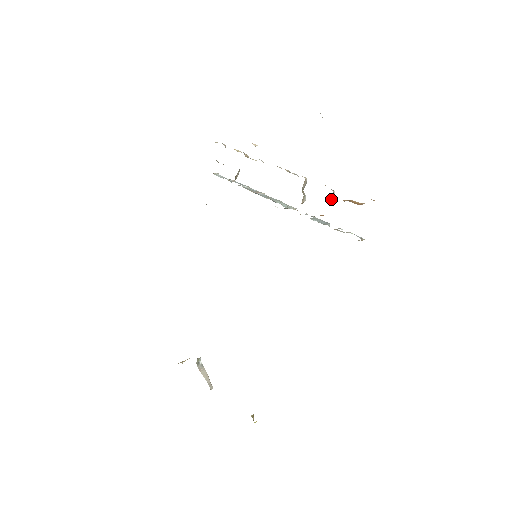
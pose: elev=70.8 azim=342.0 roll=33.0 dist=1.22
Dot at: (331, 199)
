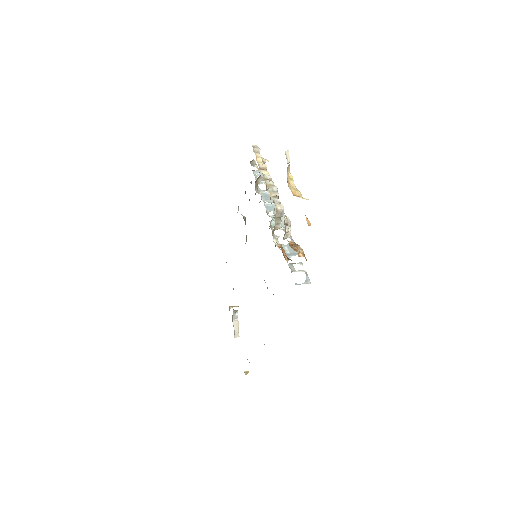
Dot at: (287, 237)
